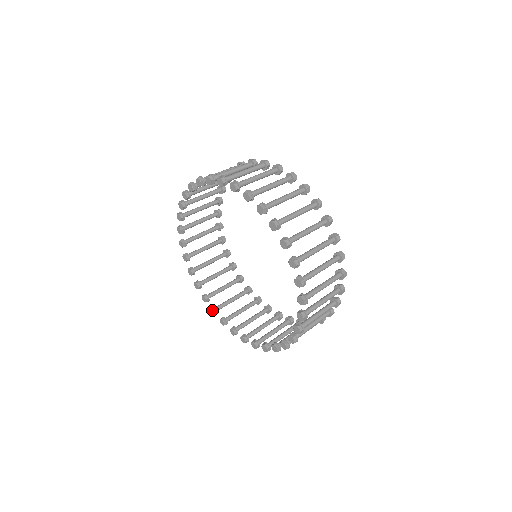
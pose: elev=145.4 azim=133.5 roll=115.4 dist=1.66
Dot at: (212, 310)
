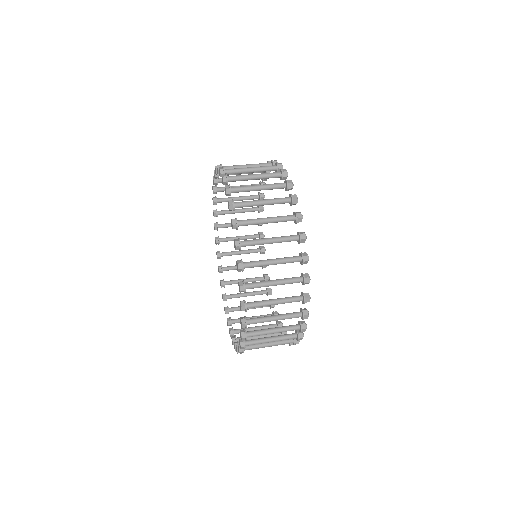
Dot at: (215, 240)
